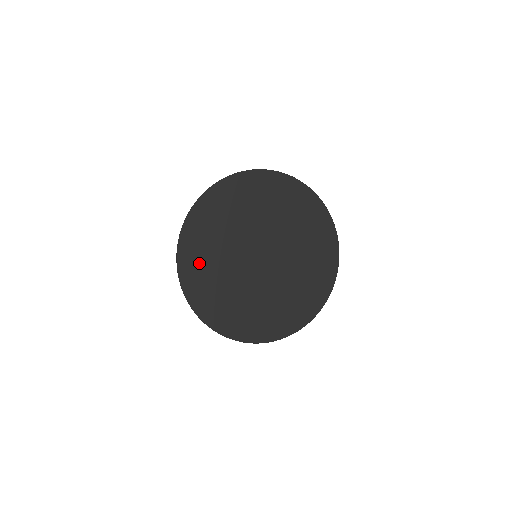
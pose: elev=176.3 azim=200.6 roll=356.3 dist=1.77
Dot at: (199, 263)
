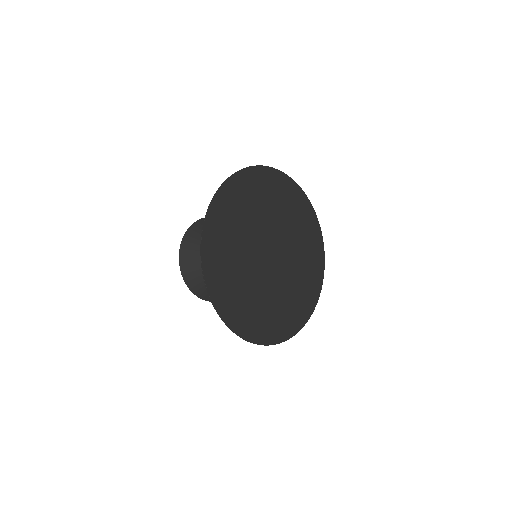
Dot at: (228, 213)
